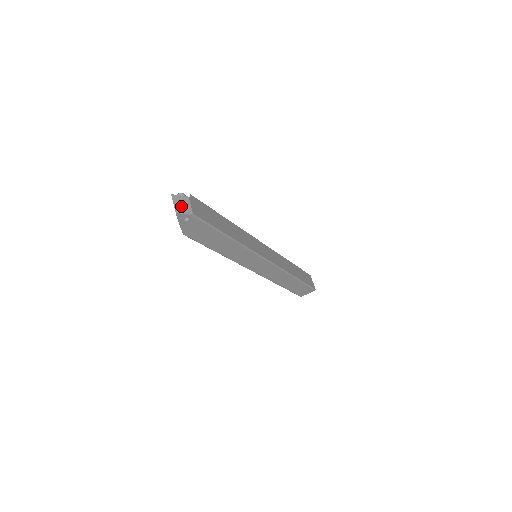
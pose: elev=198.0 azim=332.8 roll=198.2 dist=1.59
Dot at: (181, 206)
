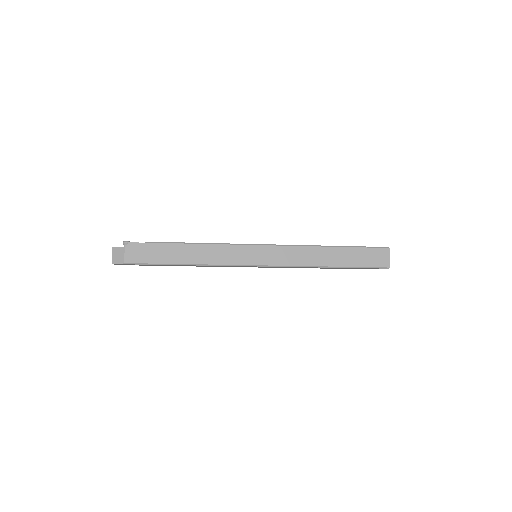
Dot at: (117, 257)
